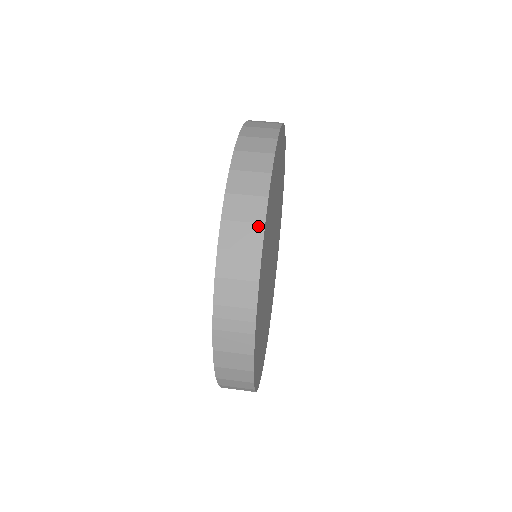
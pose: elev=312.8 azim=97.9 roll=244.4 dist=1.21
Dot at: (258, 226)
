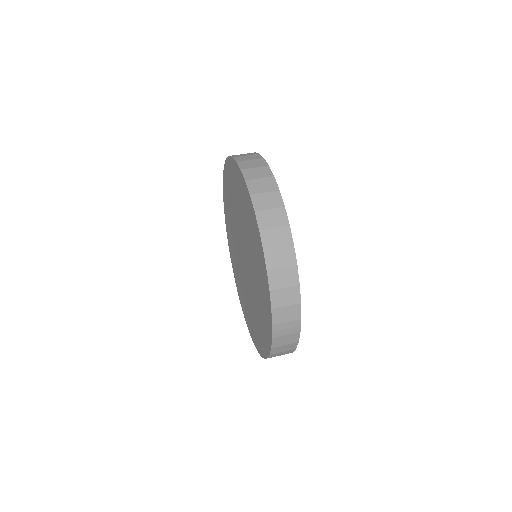
Dot at: (293, 268)
